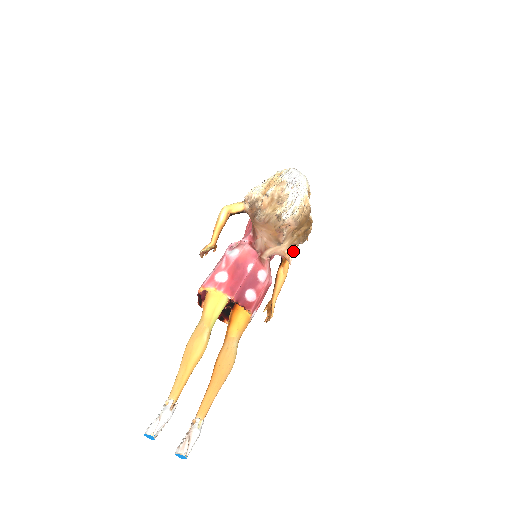
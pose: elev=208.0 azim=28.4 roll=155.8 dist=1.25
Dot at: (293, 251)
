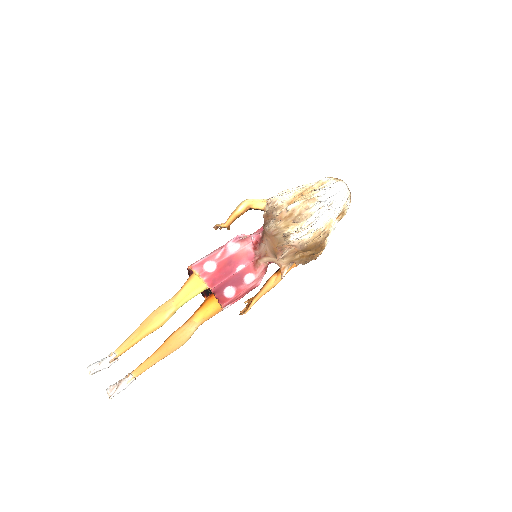
Dot at: (295, 264)
